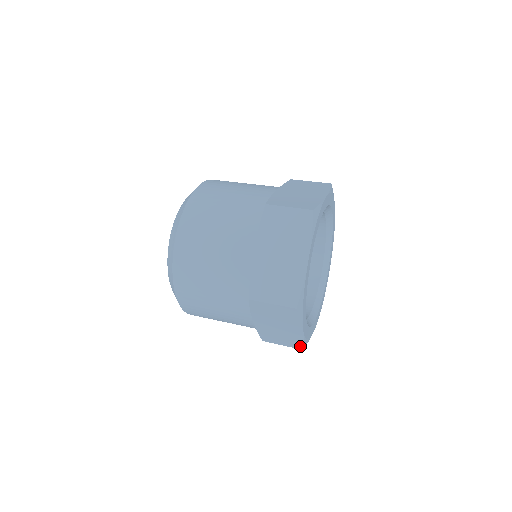
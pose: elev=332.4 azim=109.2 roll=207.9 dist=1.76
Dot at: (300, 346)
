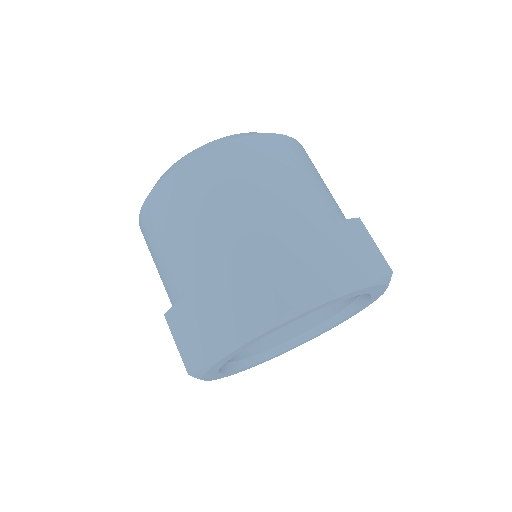
Dot at: occluded
